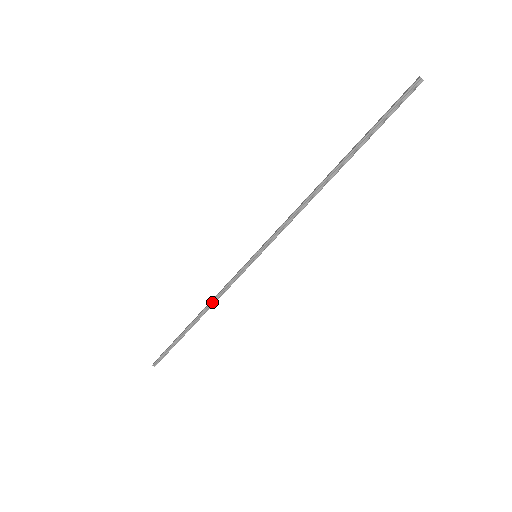
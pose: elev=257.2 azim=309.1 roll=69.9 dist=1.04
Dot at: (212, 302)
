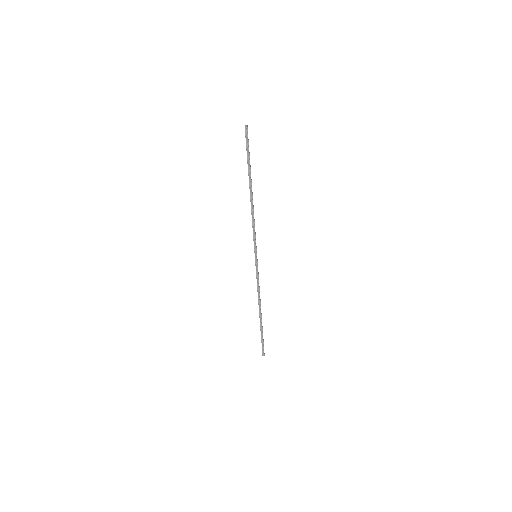
Dot at: (258, 296)
